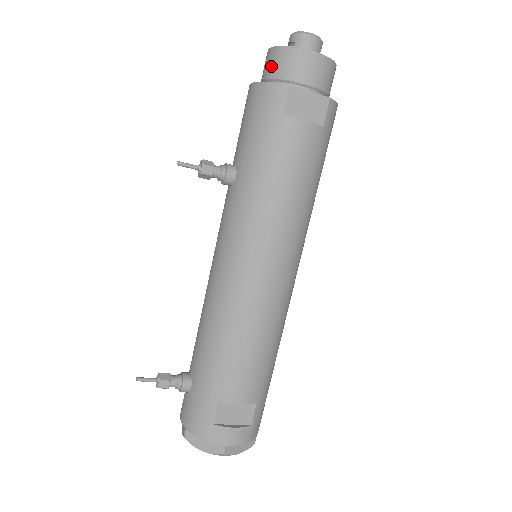
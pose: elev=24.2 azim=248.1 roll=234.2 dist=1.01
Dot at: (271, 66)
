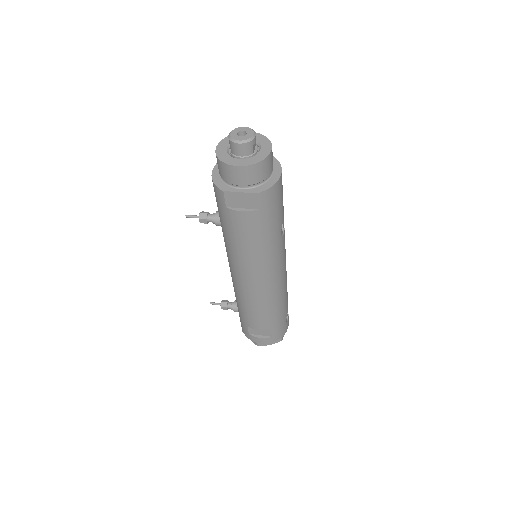
Dot at: occluded
